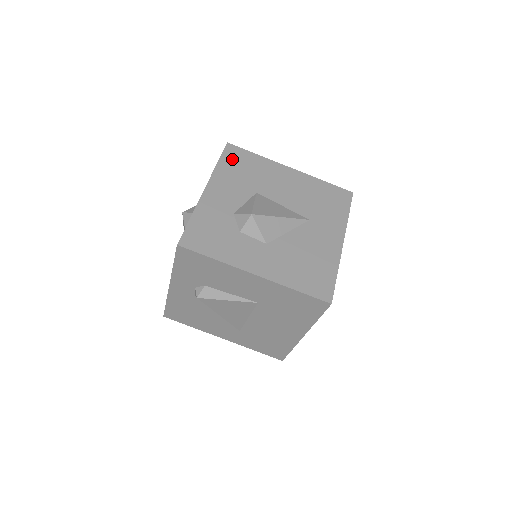
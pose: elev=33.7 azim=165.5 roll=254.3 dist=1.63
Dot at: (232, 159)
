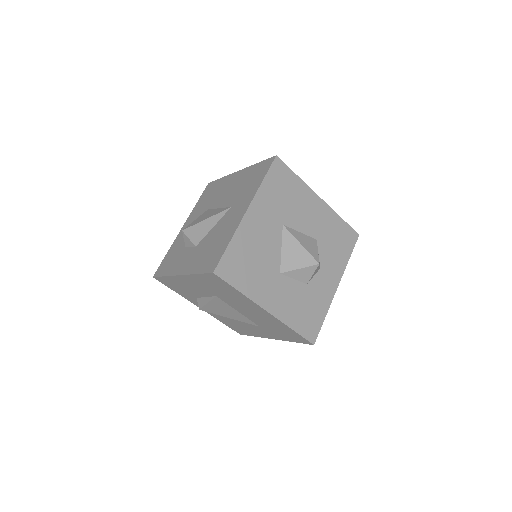
Dot at: (205, 194)
